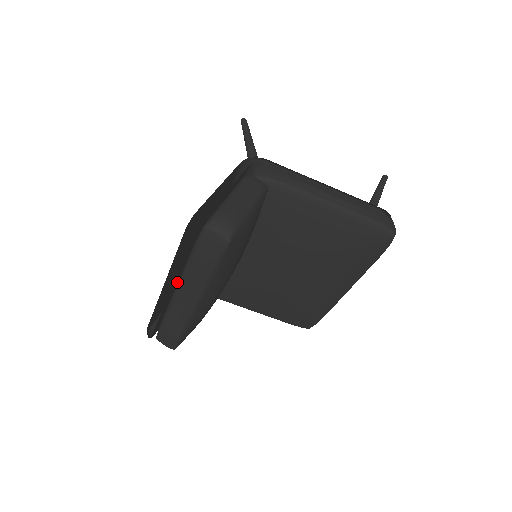
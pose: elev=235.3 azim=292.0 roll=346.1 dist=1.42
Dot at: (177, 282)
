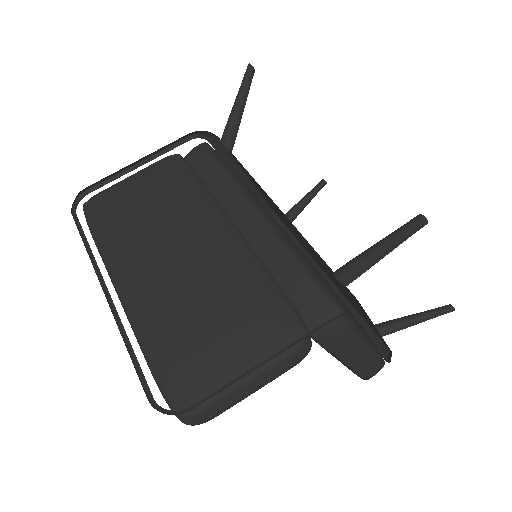
Dot at: (129, 283)
